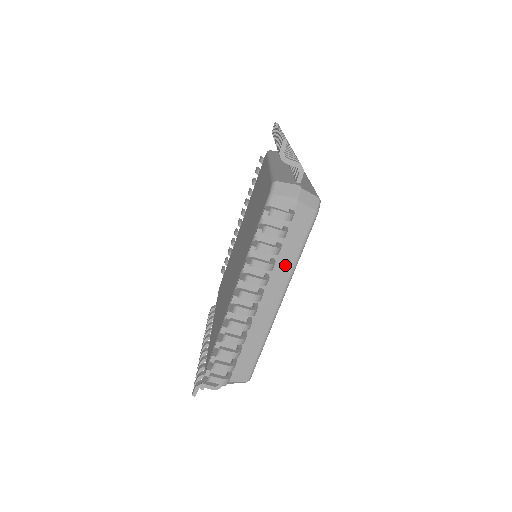
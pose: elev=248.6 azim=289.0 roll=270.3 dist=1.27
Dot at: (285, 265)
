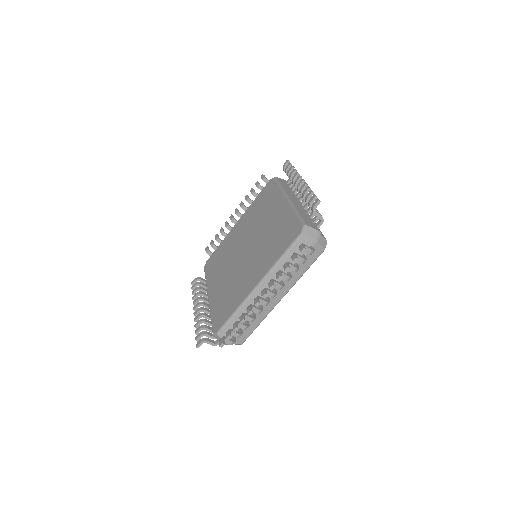
Dot at: (294, 277)
